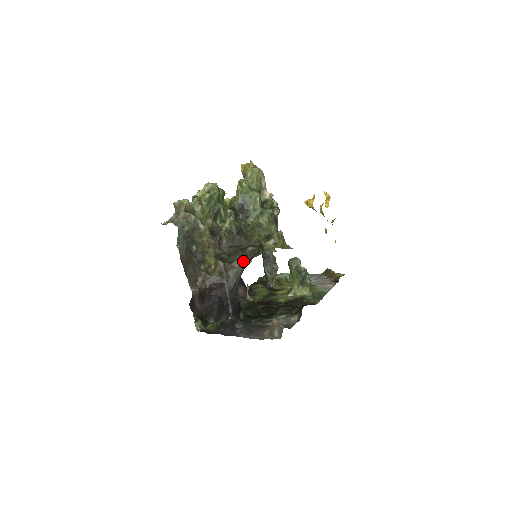
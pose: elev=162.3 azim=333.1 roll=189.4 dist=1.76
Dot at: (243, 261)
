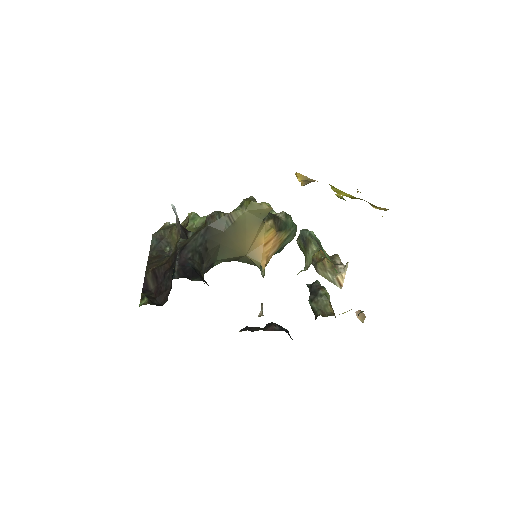
Dot at: (201, 228)
